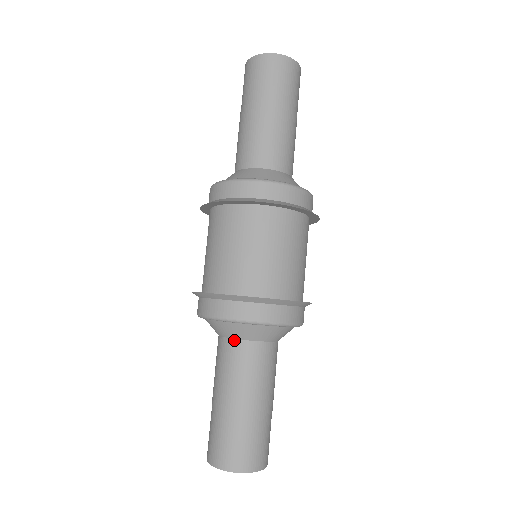
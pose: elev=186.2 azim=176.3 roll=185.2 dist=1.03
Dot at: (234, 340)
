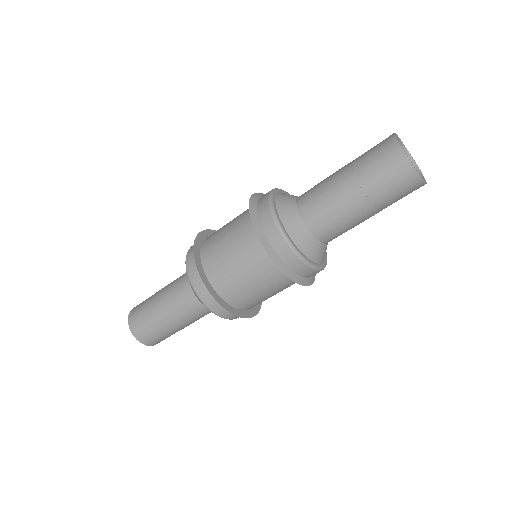
Dot at: (197, 299)
